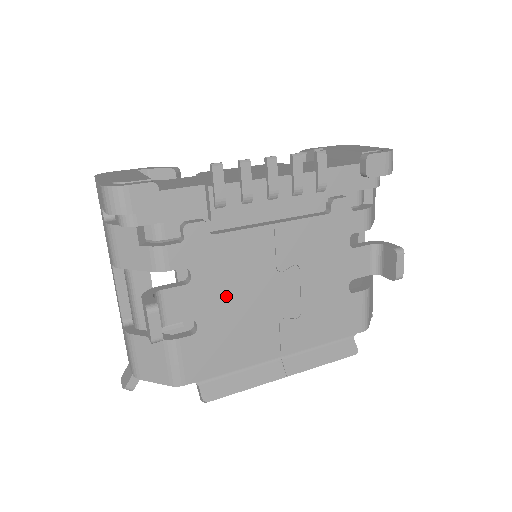
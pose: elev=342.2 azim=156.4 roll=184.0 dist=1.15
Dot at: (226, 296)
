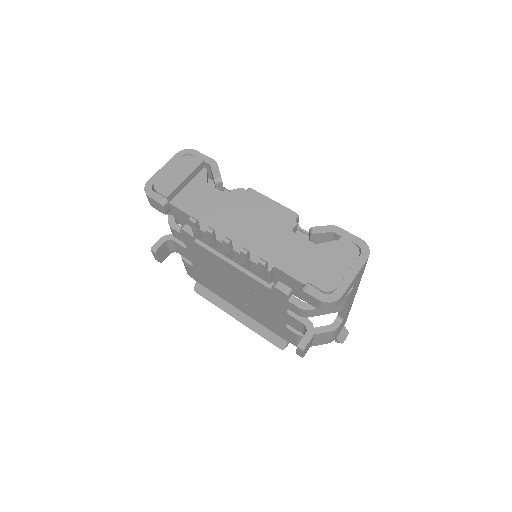
Dot at: (206, 267)
